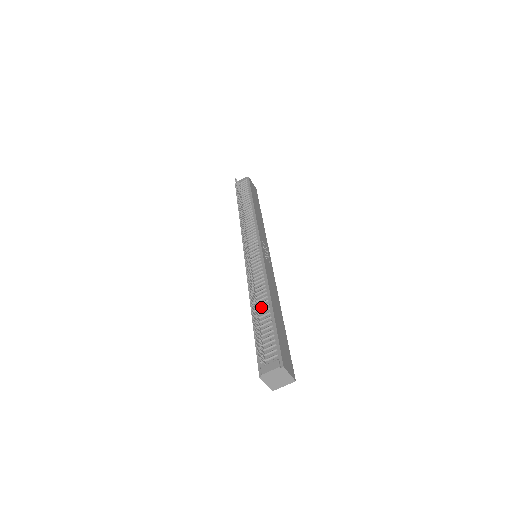
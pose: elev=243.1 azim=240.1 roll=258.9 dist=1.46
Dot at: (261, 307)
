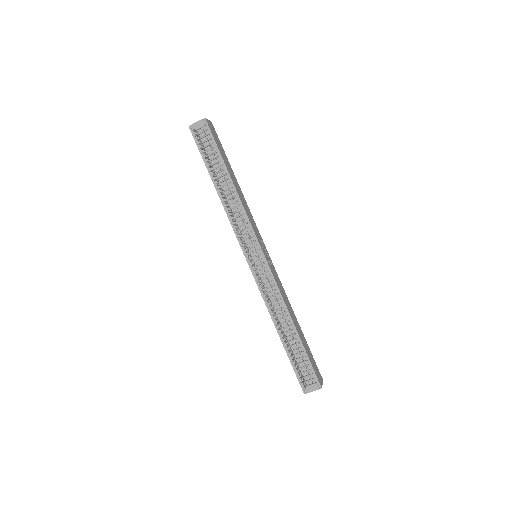
Dot at: (287, 332)
